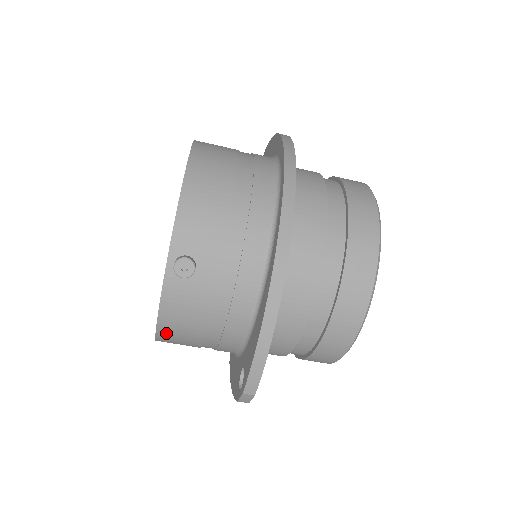
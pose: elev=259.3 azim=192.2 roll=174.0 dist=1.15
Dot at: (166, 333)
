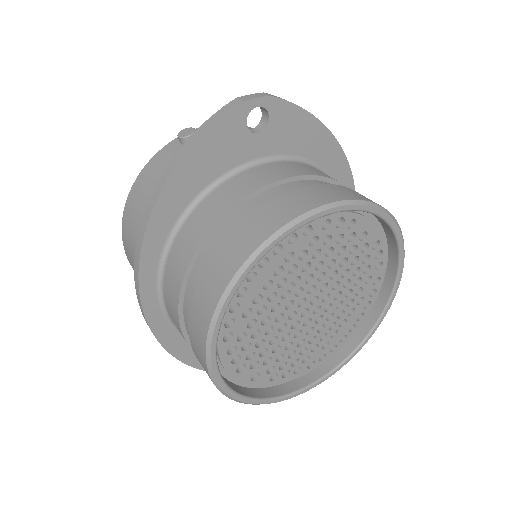
Dot at: occluded
